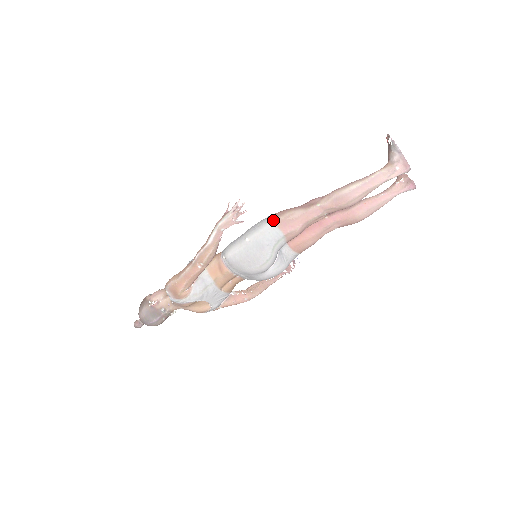
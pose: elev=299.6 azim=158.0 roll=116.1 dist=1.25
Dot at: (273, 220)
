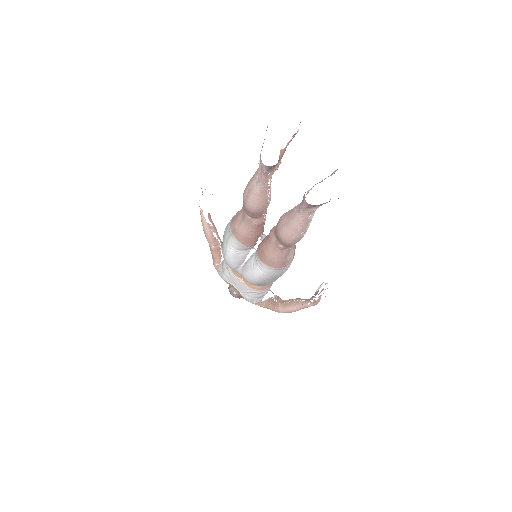
Dot at: occluded
